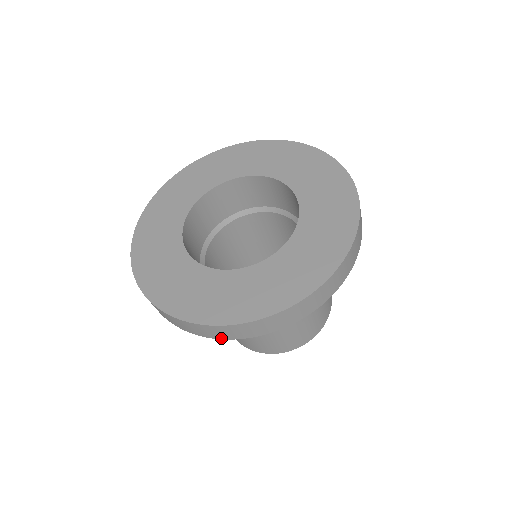
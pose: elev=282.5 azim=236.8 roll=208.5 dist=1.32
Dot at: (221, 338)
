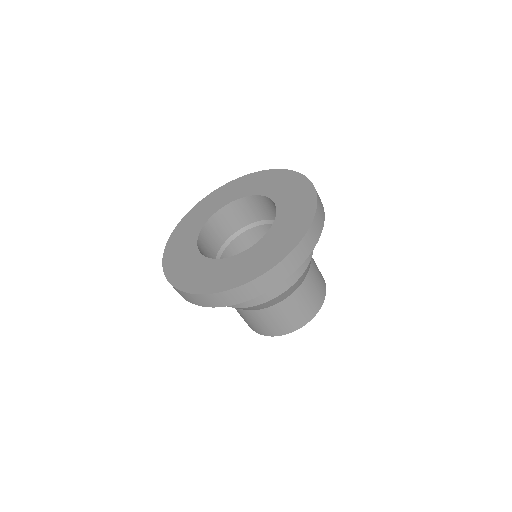
Dot at: (277, 284)
